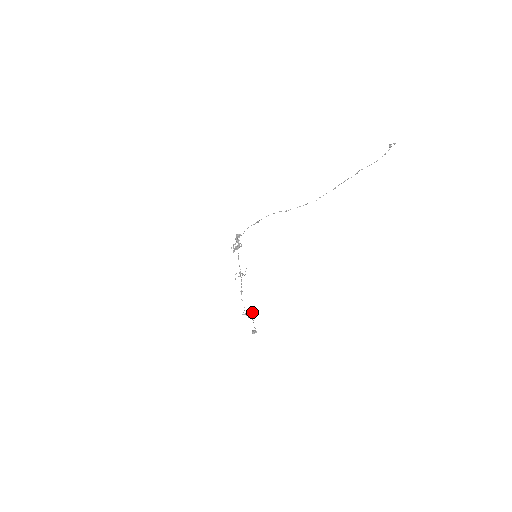
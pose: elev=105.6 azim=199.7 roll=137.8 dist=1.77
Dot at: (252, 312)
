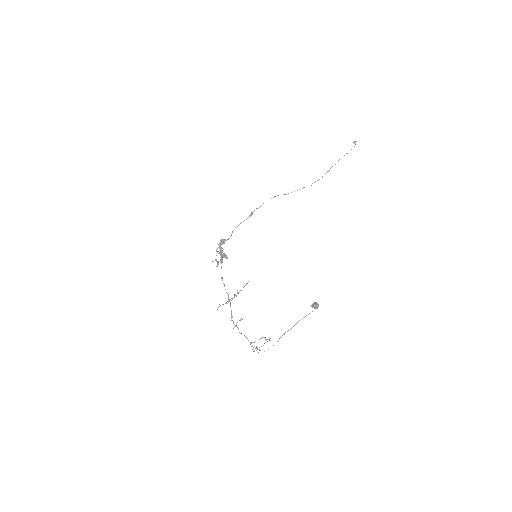
Dot at: occluded
